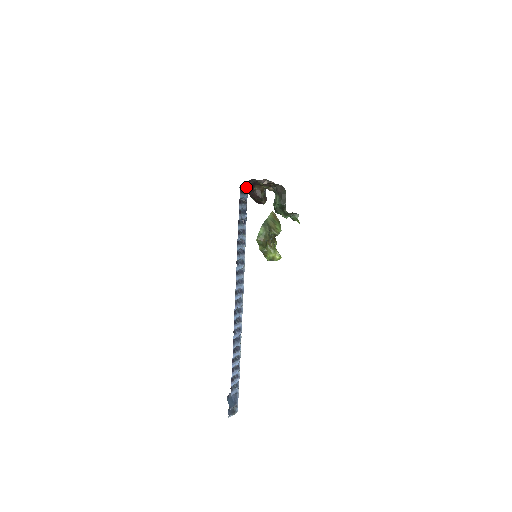
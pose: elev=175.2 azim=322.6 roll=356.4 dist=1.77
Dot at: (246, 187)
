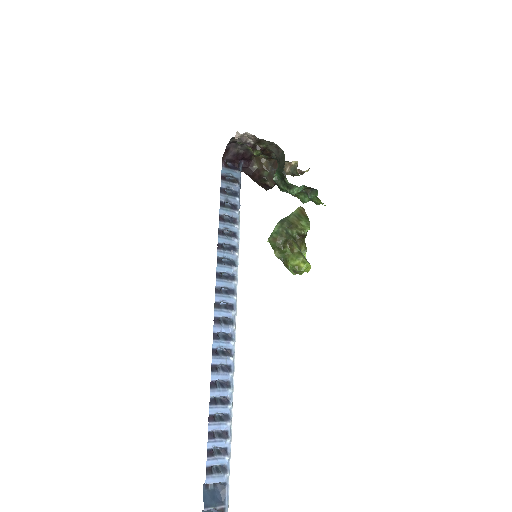
Dot at: (235, 161)
